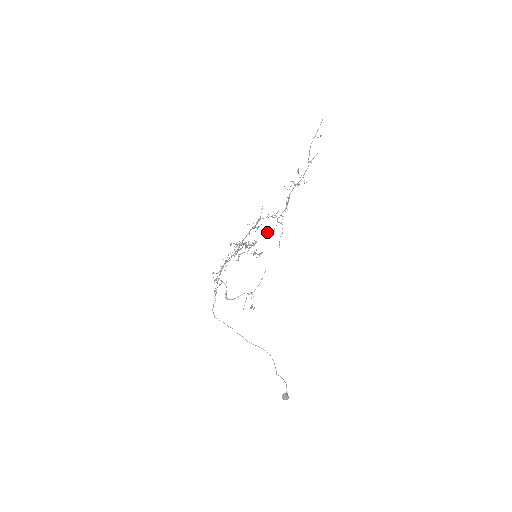
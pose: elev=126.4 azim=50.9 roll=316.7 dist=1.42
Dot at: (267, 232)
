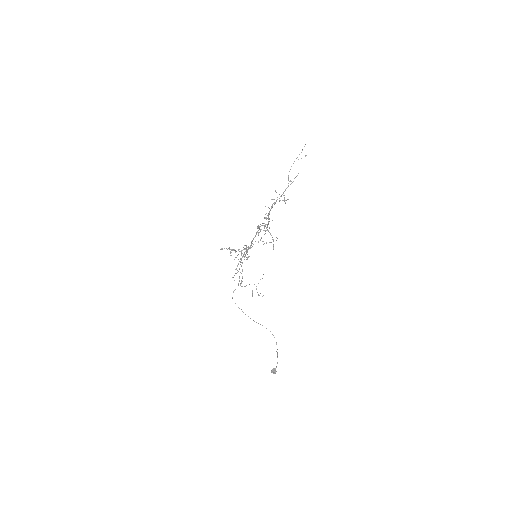
Dot at: (252, 241)
